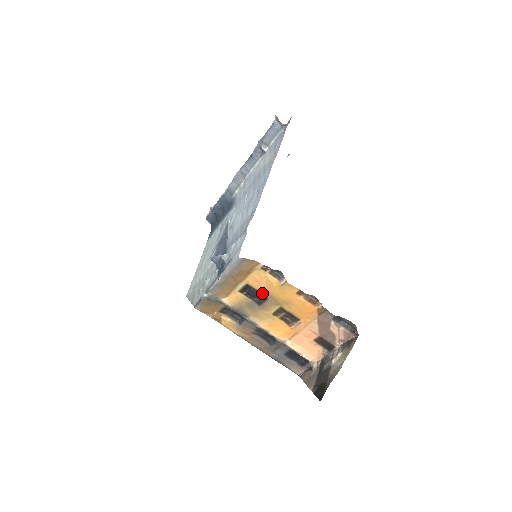
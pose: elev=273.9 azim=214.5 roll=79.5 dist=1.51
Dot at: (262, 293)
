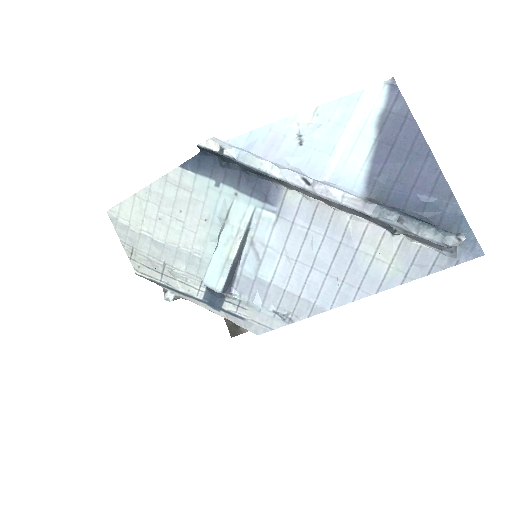
Dot at: occluded
